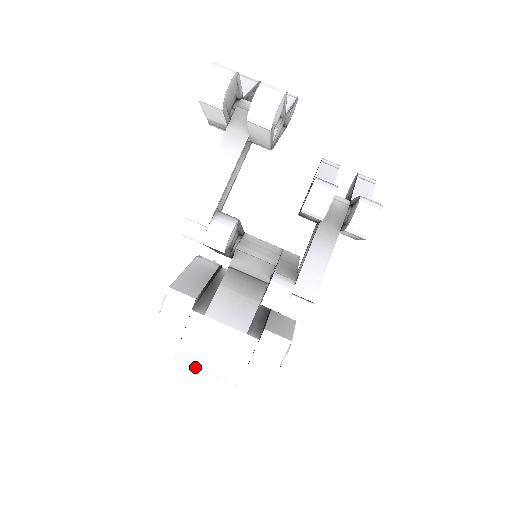
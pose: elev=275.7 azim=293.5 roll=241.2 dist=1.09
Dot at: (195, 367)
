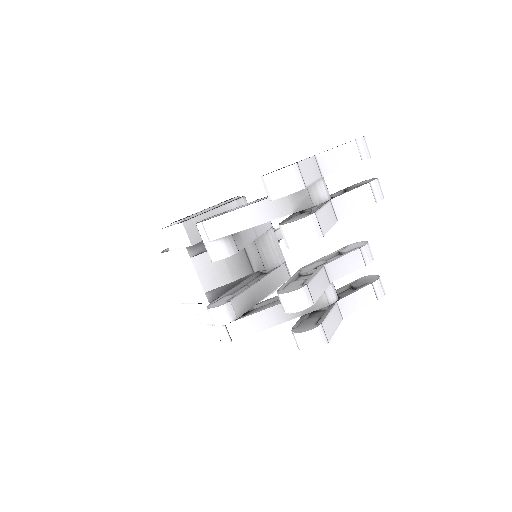
Dot at: (168, 270)
